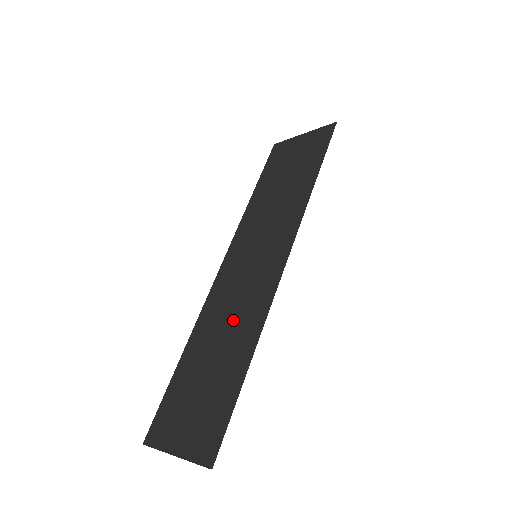
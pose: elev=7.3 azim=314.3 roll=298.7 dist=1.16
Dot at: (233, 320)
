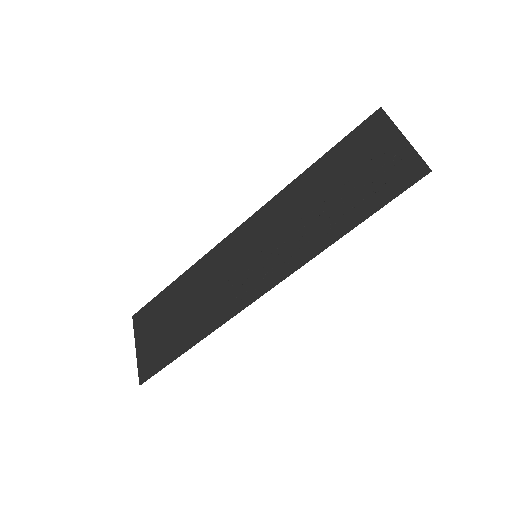
Dot at: (207, 298)
